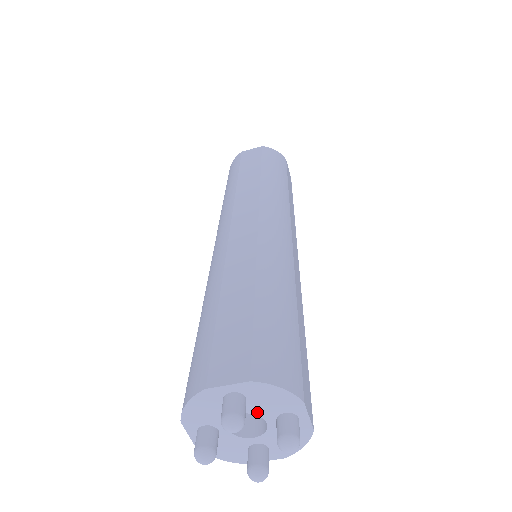
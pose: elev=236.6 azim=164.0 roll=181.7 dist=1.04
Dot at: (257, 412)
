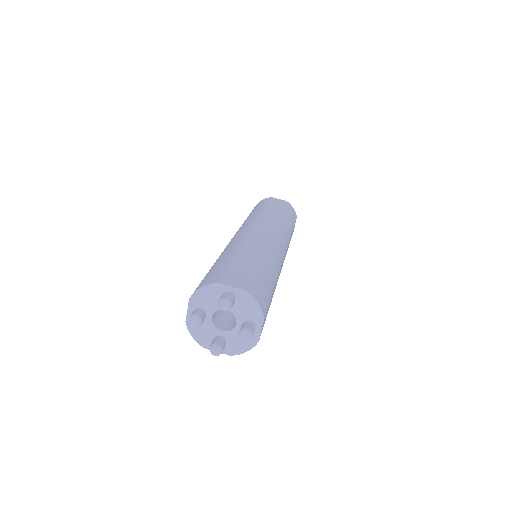
Dot at: (215, 309)
